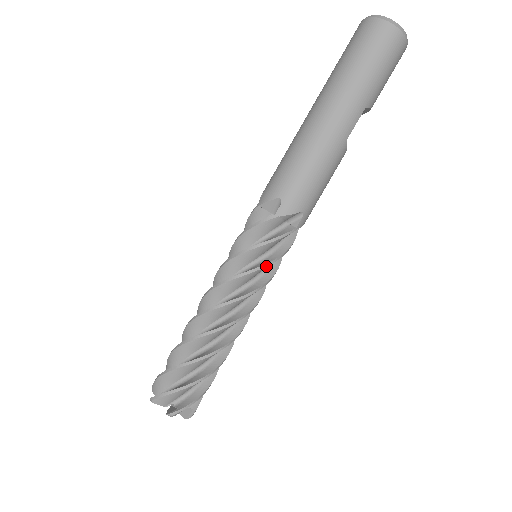
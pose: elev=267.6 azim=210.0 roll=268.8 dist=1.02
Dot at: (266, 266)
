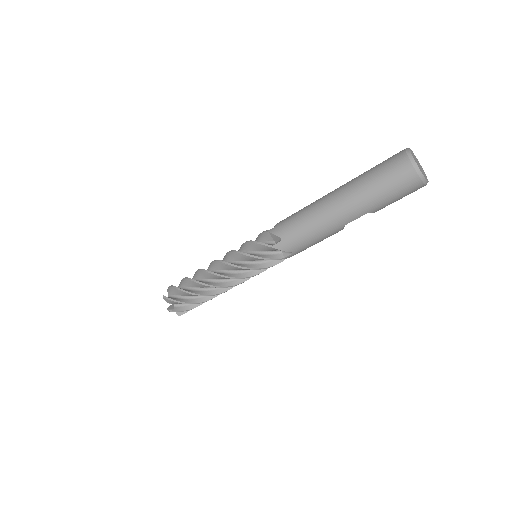
Dot at: (254, 269)
